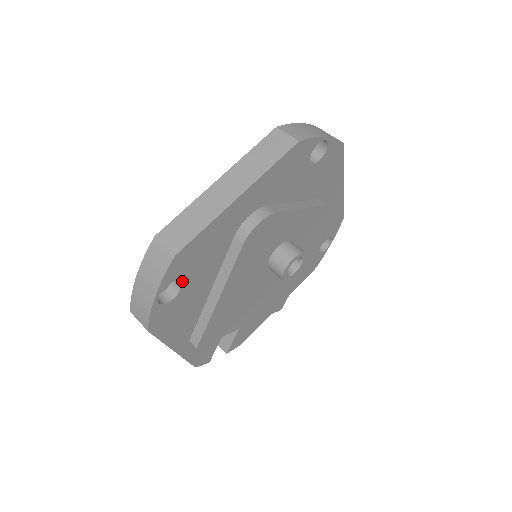
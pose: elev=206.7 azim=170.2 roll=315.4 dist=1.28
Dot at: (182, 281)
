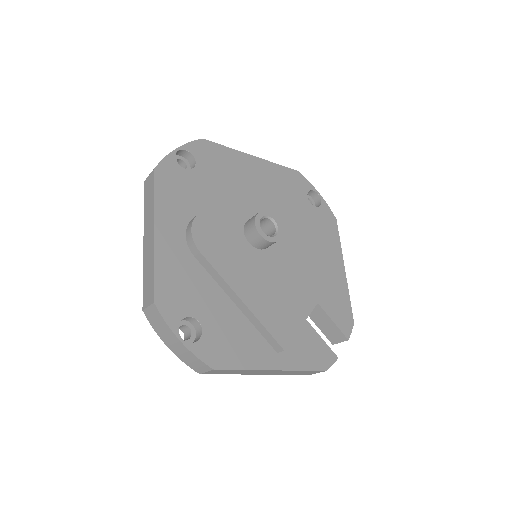
Dot at: (191, 315)
